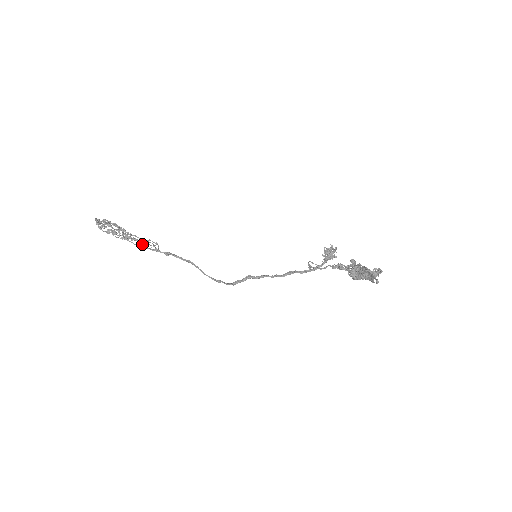
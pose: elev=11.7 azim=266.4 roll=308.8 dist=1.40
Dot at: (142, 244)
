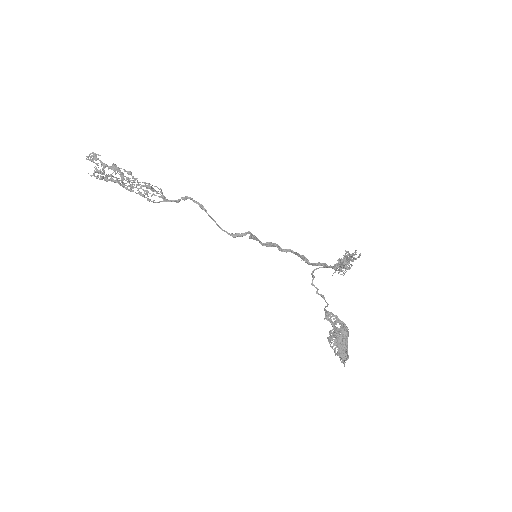
Dot at: (149, 185)
